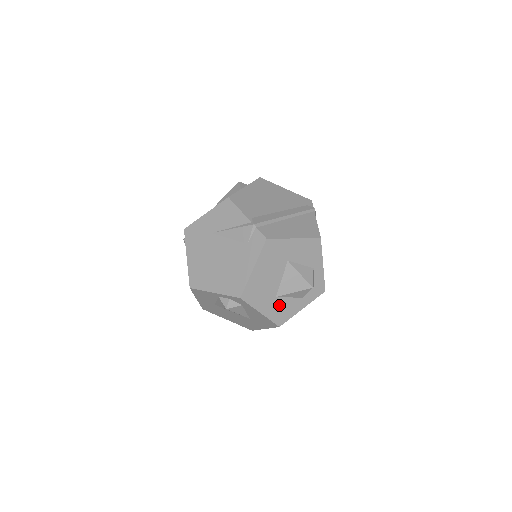
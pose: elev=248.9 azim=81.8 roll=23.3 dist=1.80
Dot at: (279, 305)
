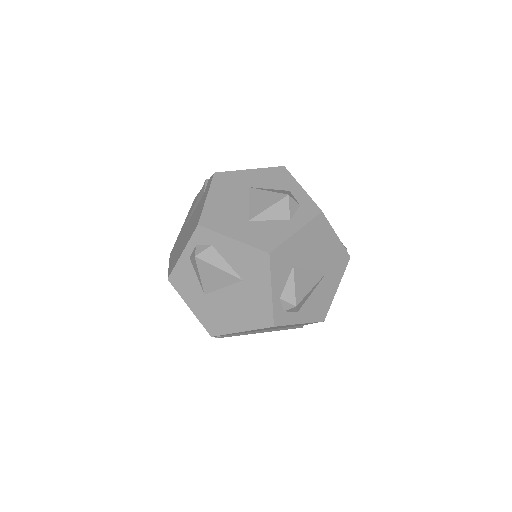
Dot at: (257, 229)
